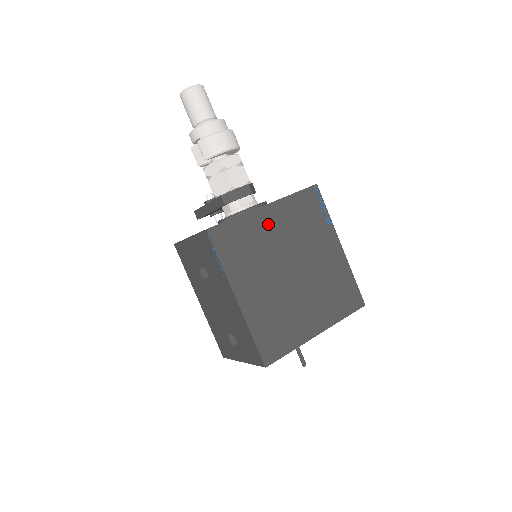
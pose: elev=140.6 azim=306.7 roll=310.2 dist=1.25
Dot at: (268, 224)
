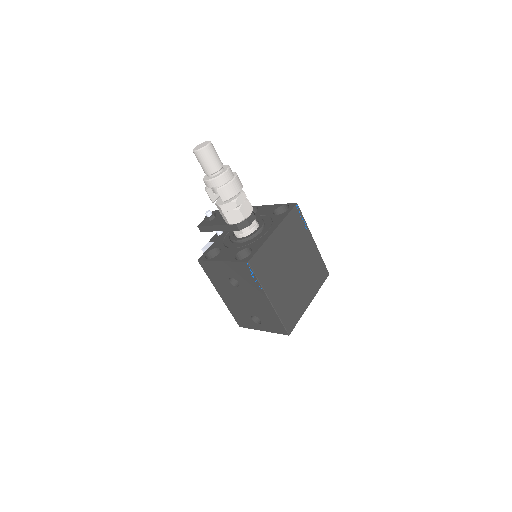
Dot at: (277, 243)
